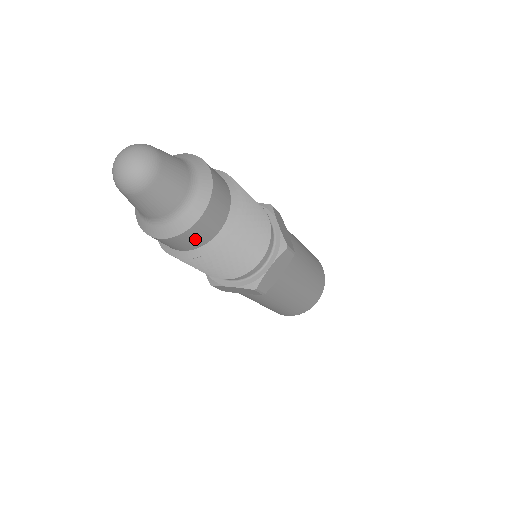
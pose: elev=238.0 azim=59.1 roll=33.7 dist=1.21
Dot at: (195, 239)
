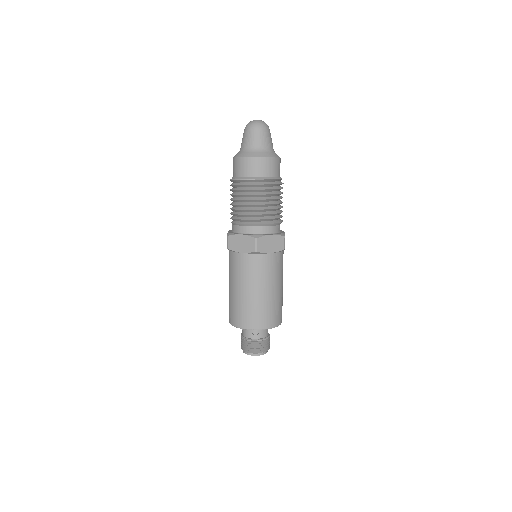
Dot at: (258, 168)
